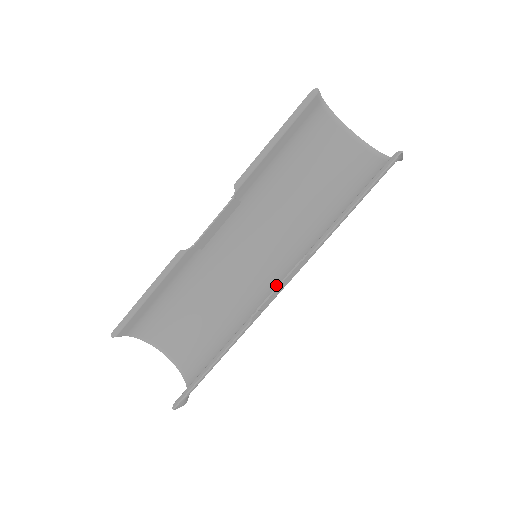
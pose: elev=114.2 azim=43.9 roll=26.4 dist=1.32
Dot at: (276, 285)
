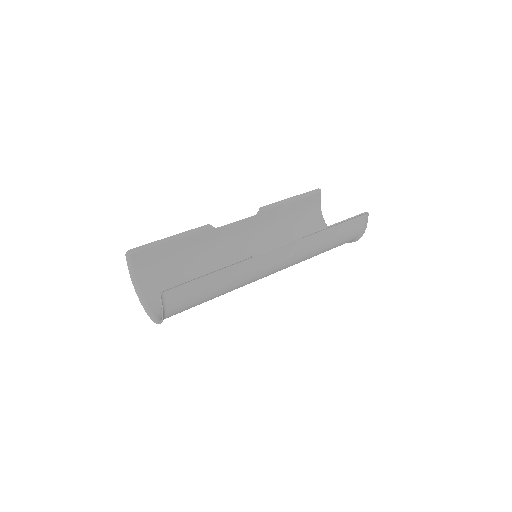
Dot at: occluded
